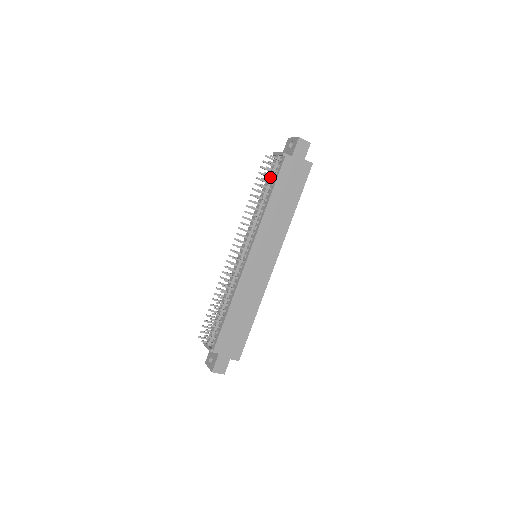
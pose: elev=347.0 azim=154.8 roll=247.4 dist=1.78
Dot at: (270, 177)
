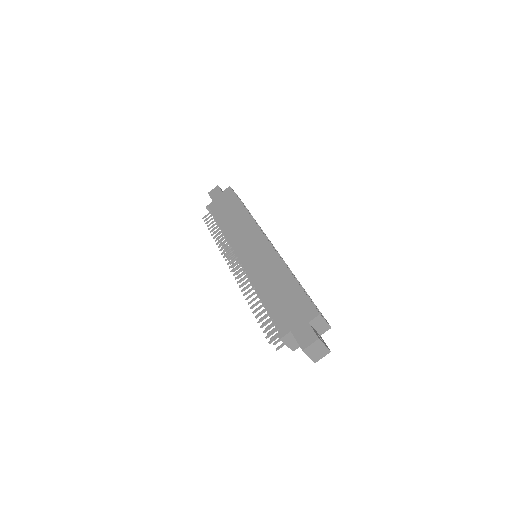
Dot at: (217, 224)
